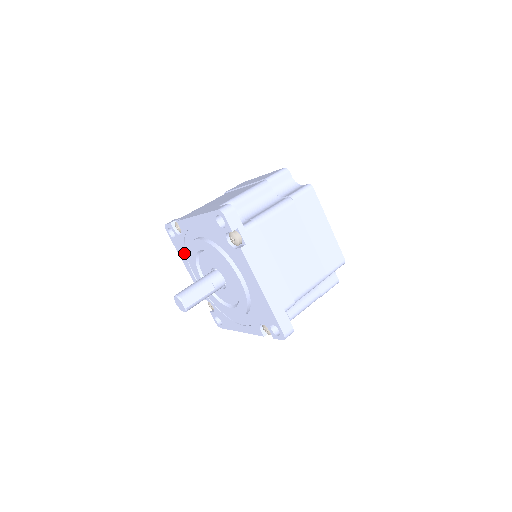
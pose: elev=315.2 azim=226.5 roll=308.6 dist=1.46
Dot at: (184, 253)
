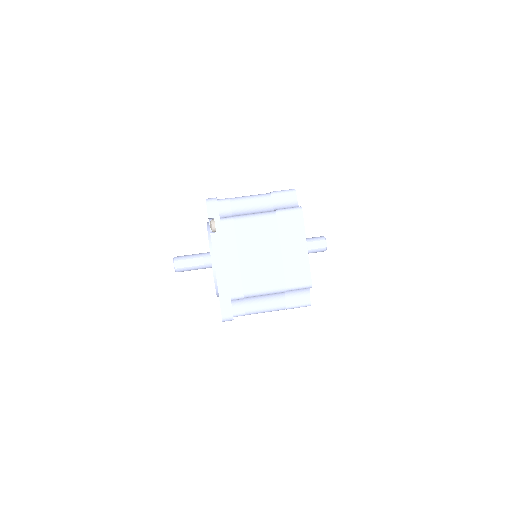
Dot at: occluded
